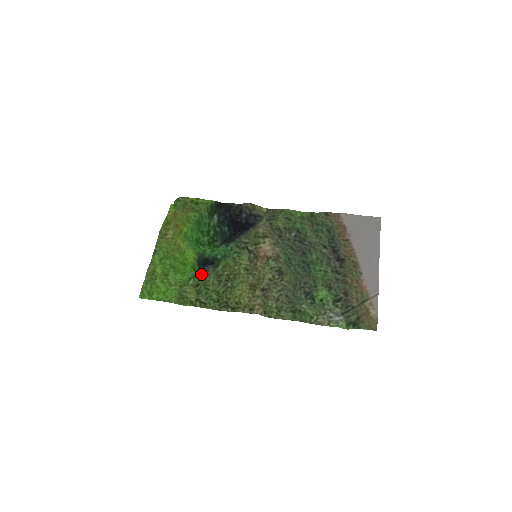
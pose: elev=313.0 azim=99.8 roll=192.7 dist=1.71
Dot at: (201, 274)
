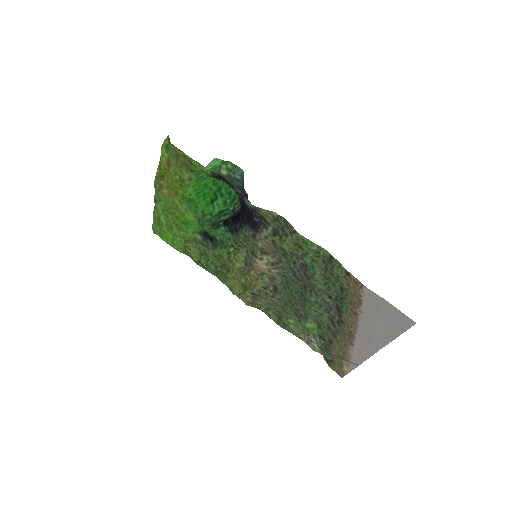
Dot at: (201, 243)
